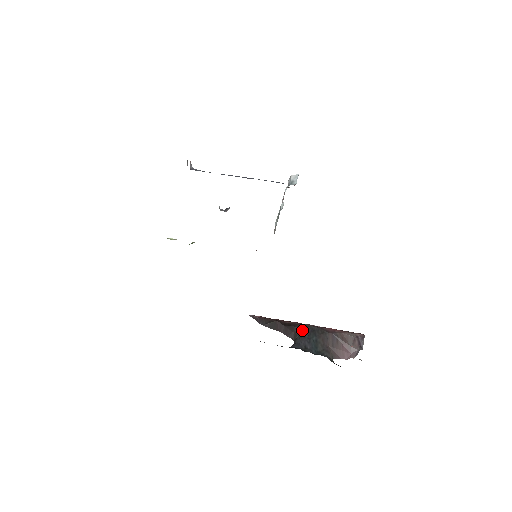
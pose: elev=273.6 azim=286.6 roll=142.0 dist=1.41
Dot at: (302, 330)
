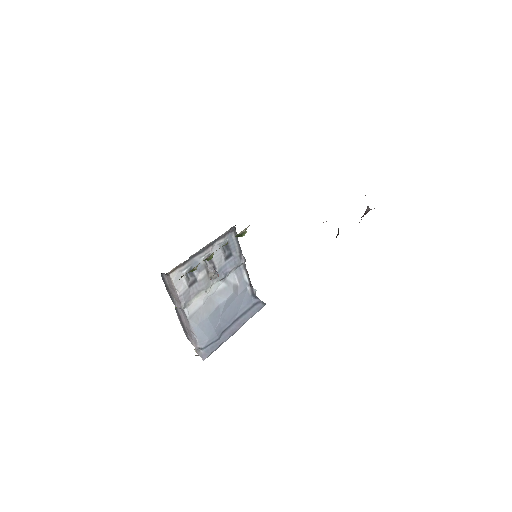
Dot at: occluded
